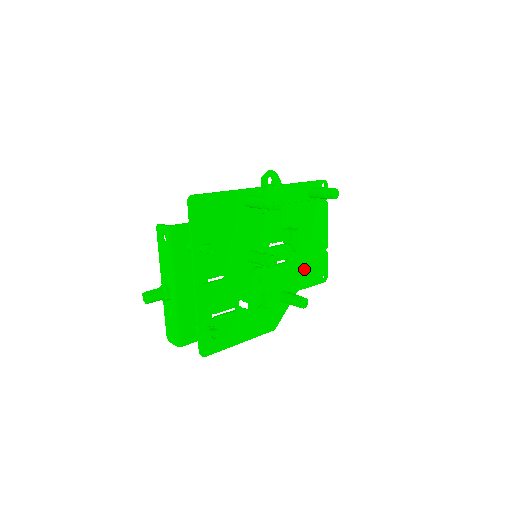
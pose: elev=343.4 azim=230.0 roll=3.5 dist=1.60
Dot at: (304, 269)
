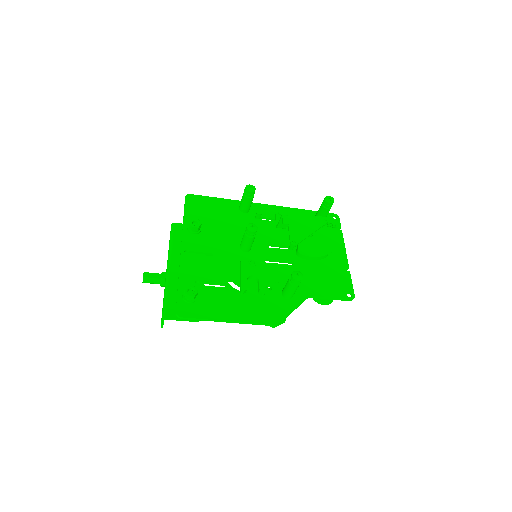
Dot at: (317, 278)
